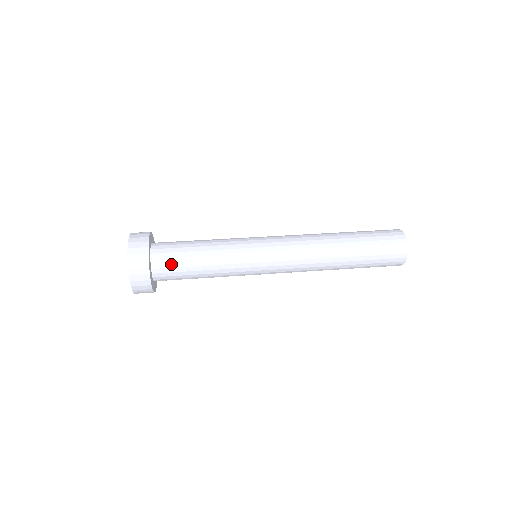
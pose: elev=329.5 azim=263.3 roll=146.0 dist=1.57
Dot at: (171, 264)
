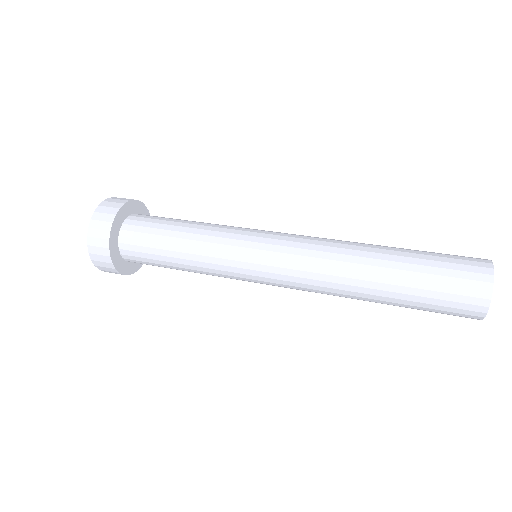
Dot at: (141, 248)
